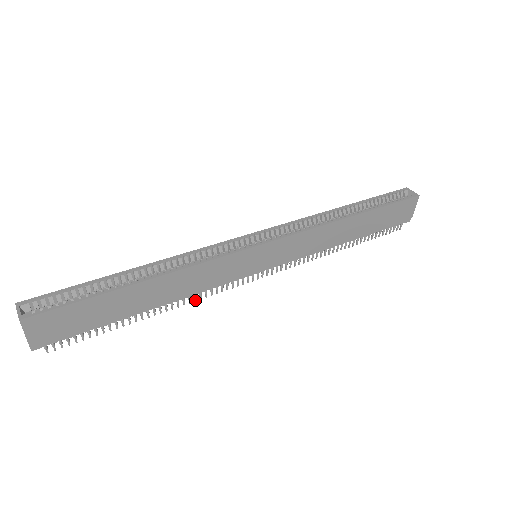
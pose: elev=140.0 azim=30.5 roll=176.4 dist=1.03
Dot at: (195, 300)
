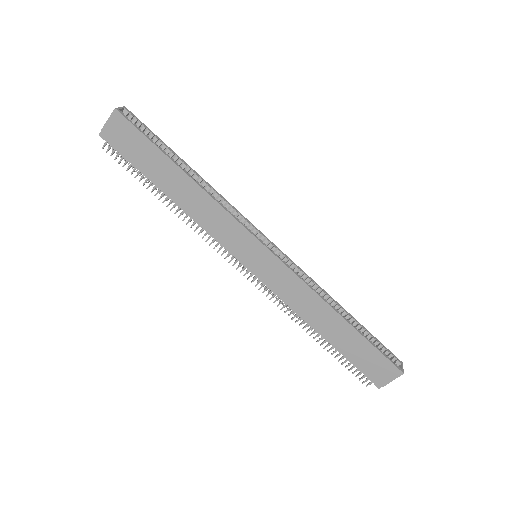
Dot at: (195, 230)
